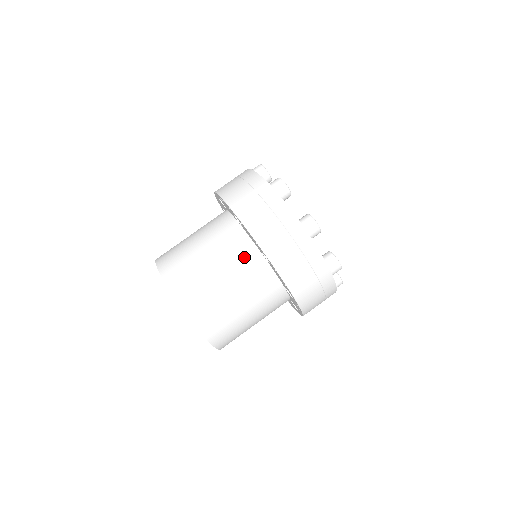
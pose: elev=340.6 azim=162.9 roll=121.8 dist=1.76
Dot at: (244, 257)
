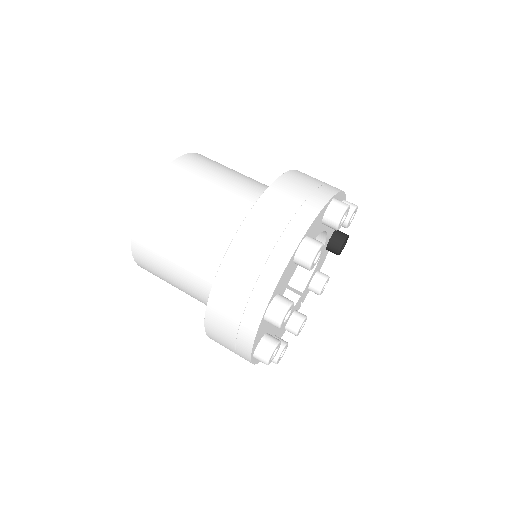
Dot at: (241, 208)
